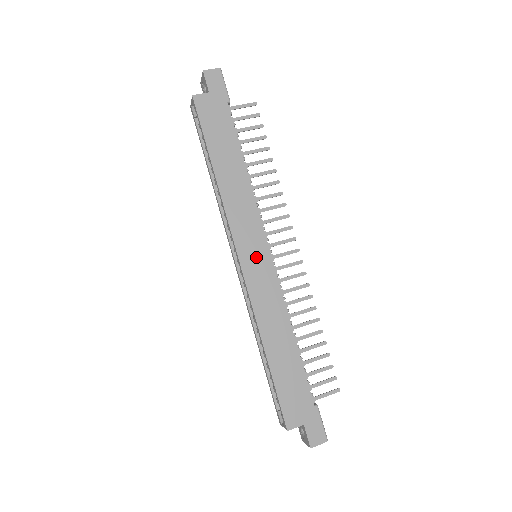
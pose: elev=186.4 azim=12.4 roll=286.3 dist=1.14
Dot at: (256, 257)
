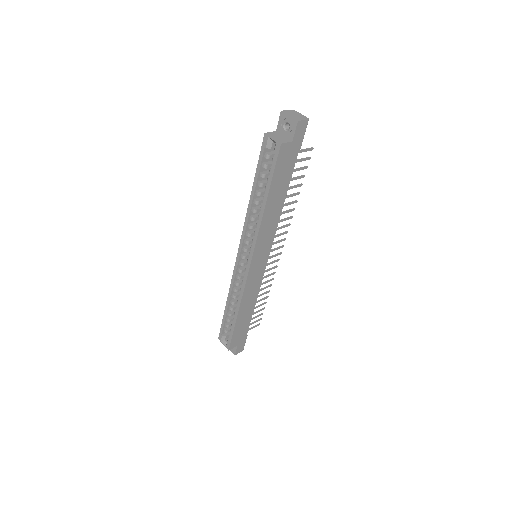
Dot at: (260, 263)
